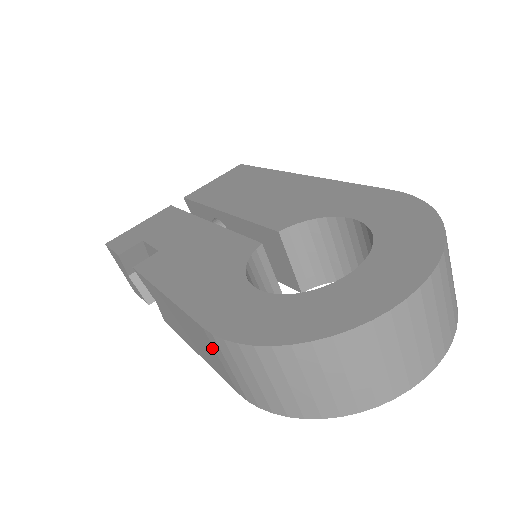
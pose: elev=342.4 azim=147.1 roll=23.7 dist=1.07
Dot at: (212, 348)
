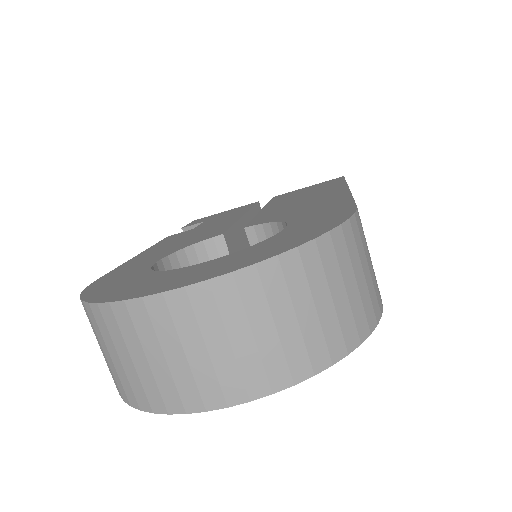
Dot at: occluded
